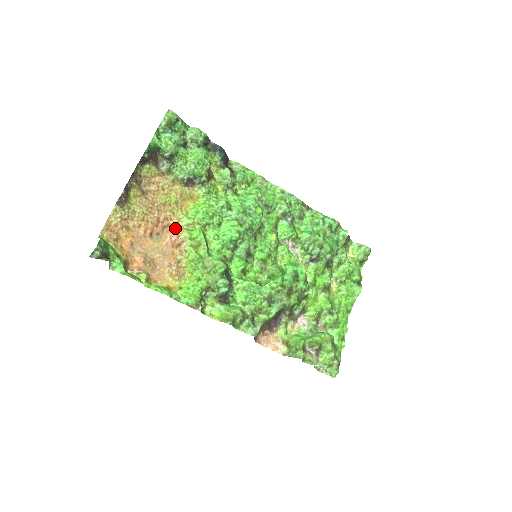
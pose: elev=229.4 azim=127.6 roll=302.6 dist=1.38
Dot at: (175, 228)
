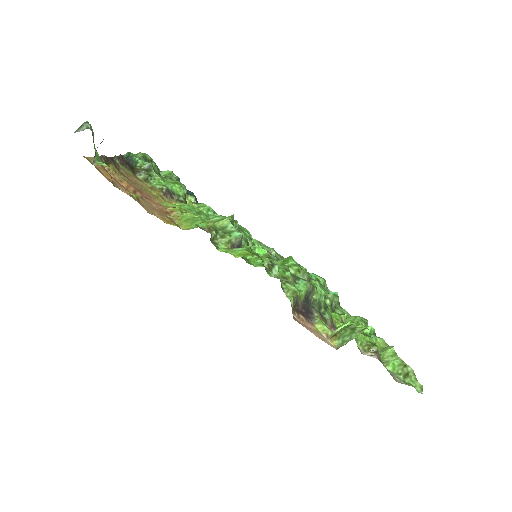
Dot at: (160, 204)
